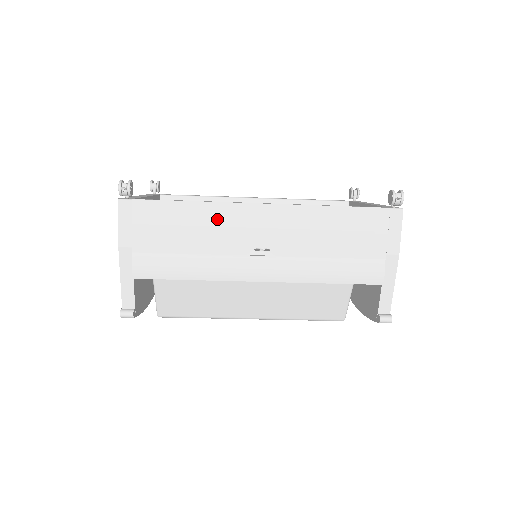
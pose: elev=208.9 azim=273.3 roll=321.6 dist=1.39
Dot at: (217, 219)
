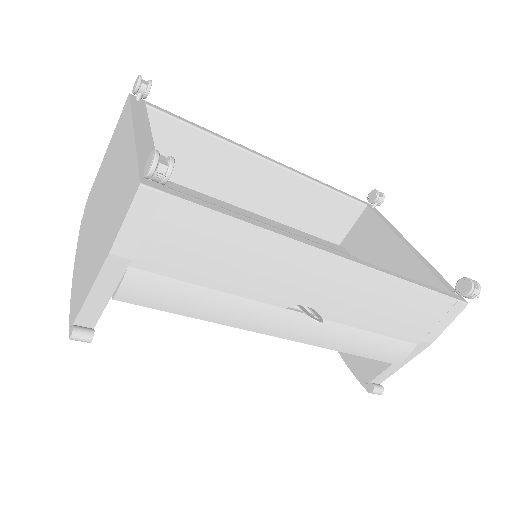
Dot at: (275, 258)
